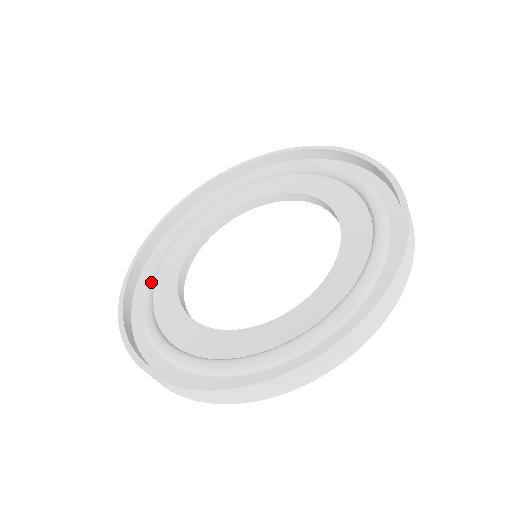
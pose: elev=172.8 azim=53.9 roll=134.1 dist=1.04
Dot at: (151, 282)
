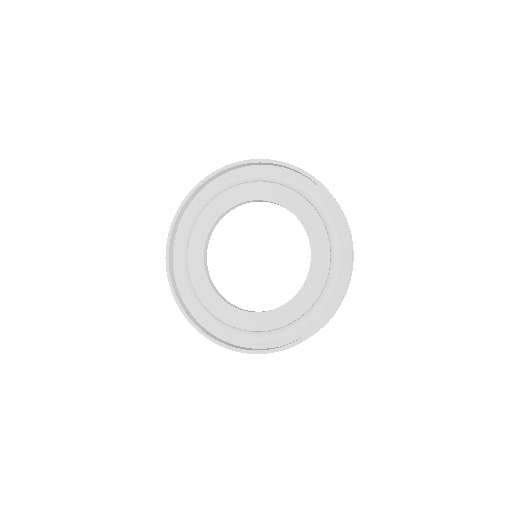
Dot at: (188, 281)
